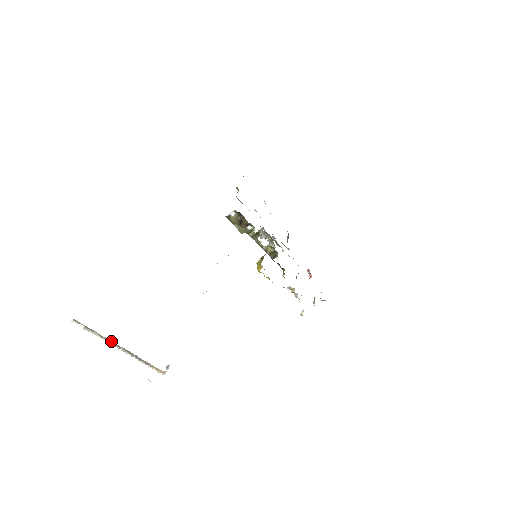
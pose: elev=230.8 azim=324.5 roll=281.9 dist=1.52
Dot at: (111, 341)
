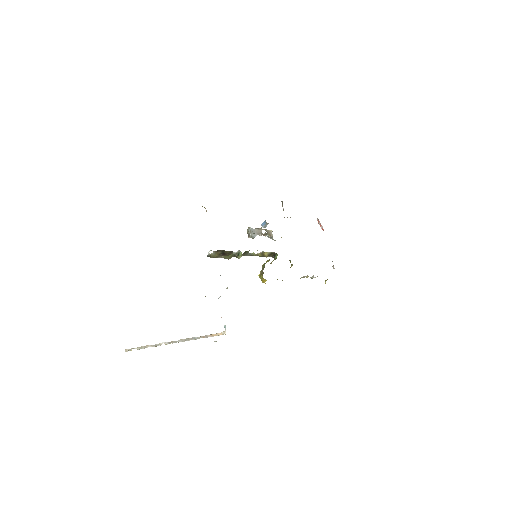
Dot at: (166, 343)
